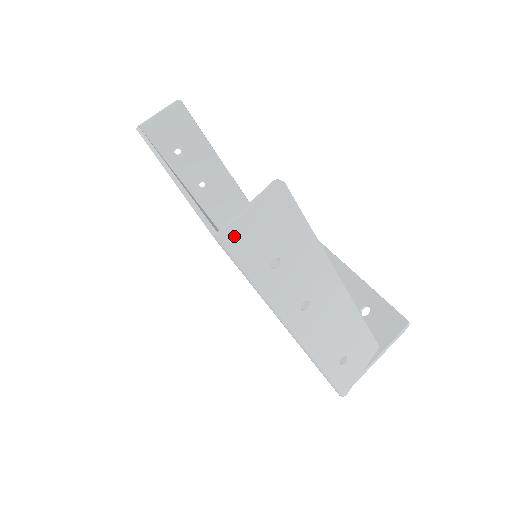
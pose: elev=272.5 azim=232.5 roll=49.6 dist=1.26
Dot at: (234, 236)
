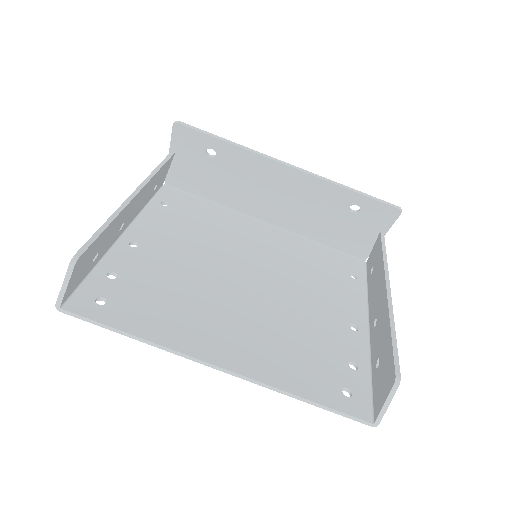
Dot at: occluded
